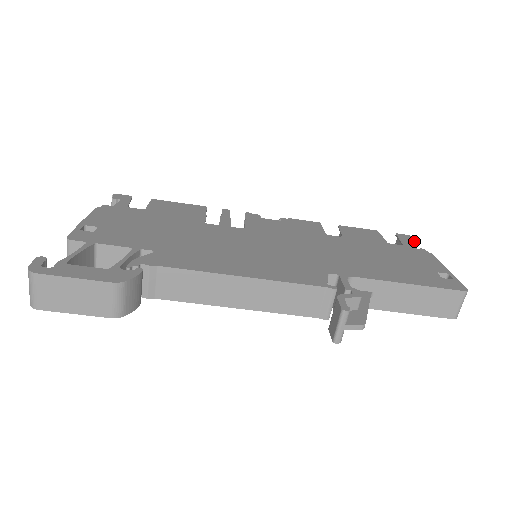
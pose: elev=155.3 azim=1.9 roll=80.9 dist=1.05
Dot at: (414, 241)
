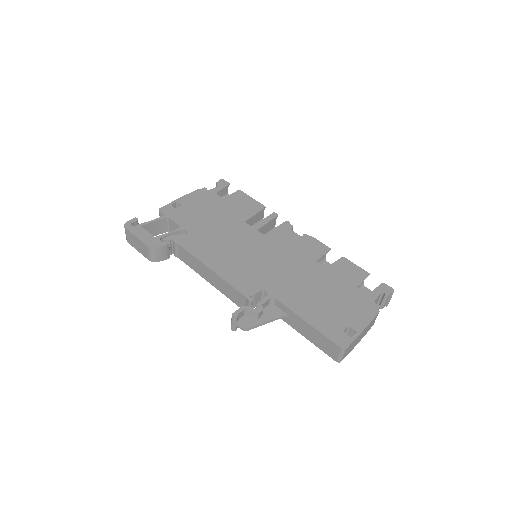
Dot at: (388, 295)
